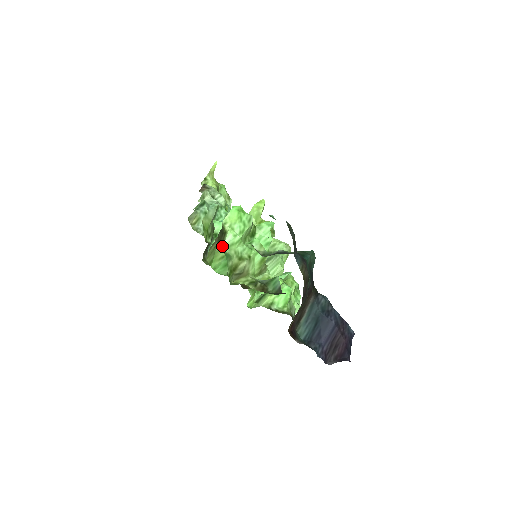
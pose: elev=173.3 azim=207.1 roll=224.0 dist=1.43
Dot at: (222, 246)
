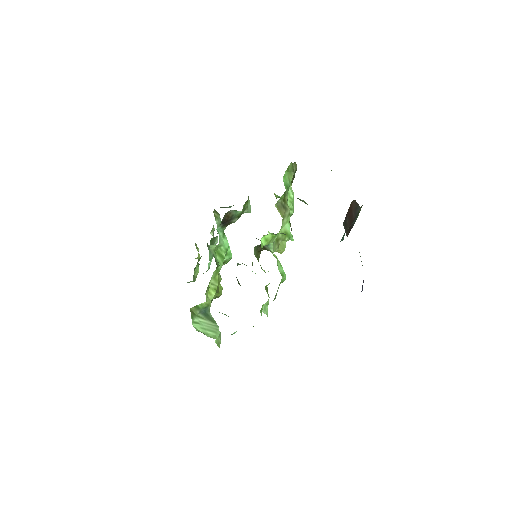
Dot at: occluded
